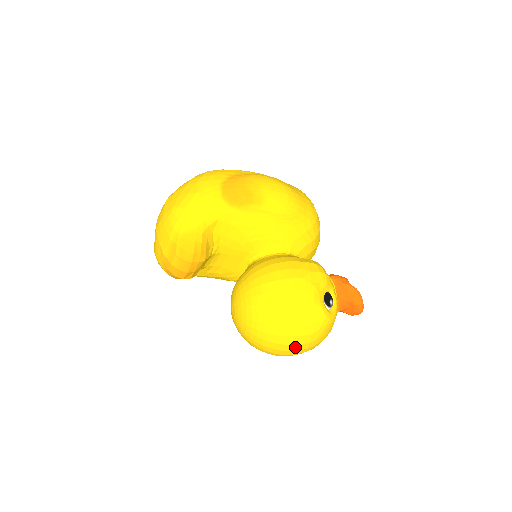
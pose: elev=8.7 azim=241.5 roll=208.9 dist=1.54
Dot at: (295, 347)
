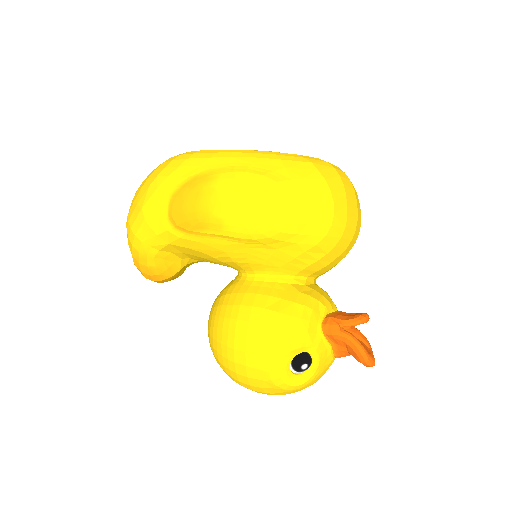
Dot at: occluded
